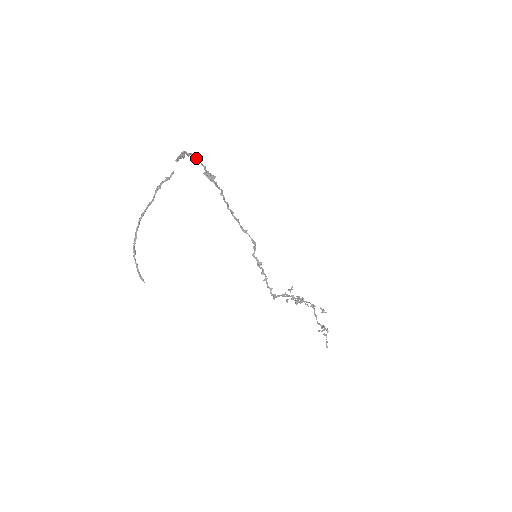
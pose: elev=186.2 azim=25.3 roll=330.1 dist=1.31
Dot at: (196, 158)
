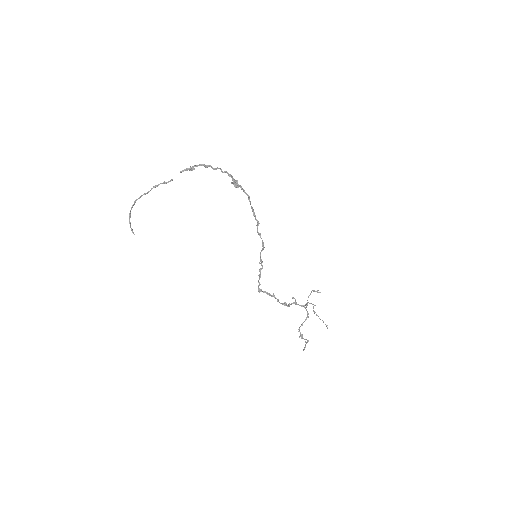
Dot at: occluded
